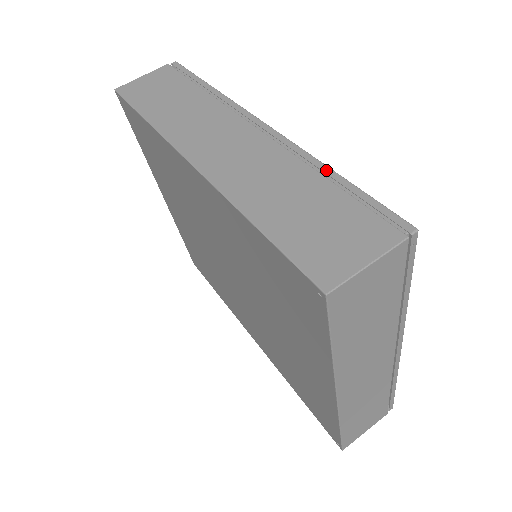
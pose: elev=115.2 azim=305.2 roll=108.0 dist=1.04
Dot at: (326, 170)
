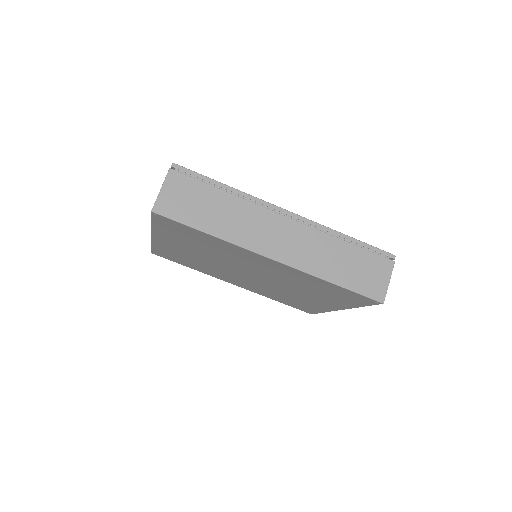
Dot at: (344, 237)
